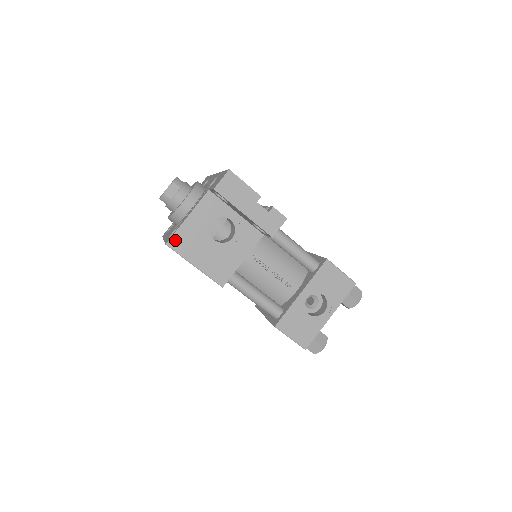
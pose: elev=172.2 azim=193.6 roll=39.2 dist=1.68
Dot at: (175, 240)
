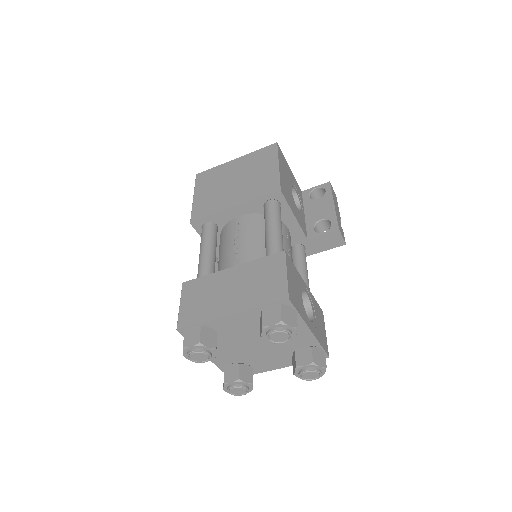
Dot at: (281, 152)
